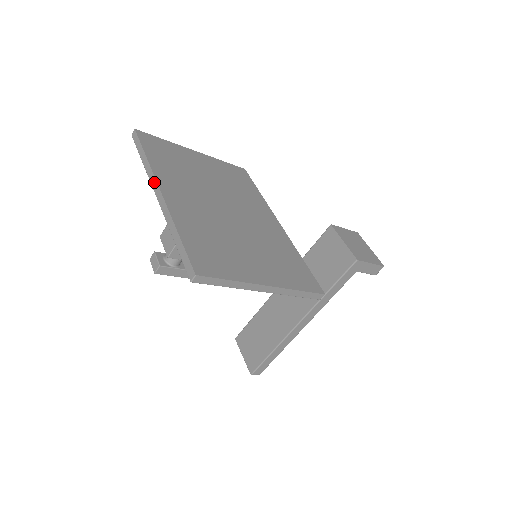
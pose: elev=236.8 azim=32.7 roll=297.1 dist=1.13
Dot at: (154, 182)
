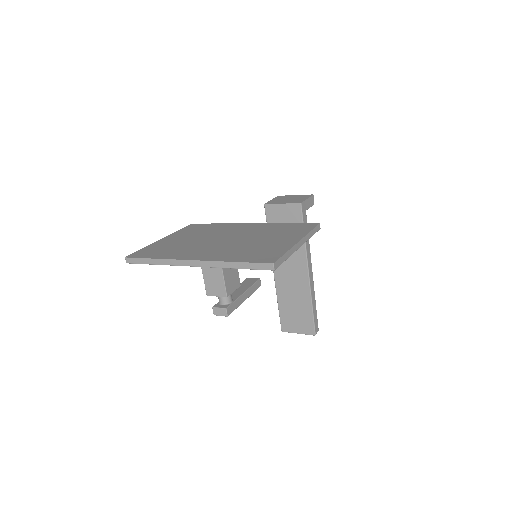
Dot at: (181, 262)
